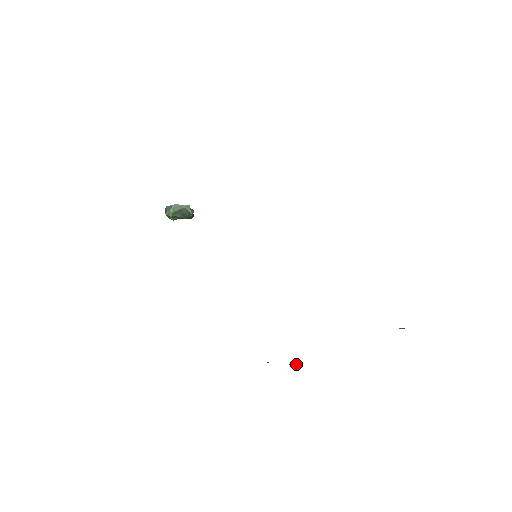
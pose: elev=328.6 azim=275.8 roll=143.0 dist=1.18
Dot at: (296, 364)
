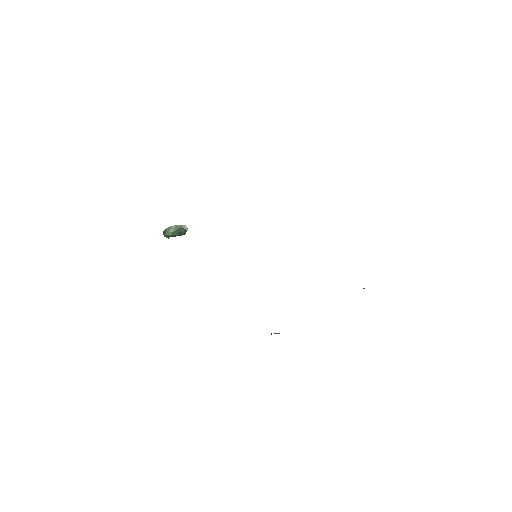
Dot at: (276, 333)
